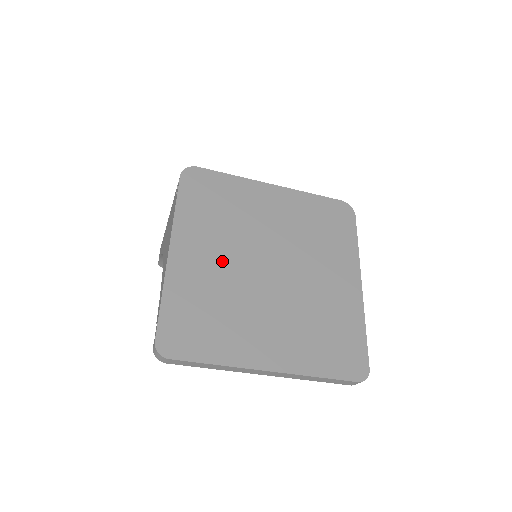
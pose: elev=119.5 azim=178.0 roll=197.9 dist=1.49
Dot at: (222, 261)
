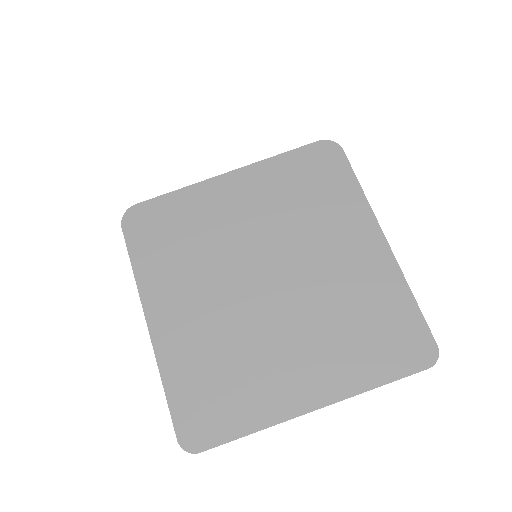
Dot at: (209, 305)
